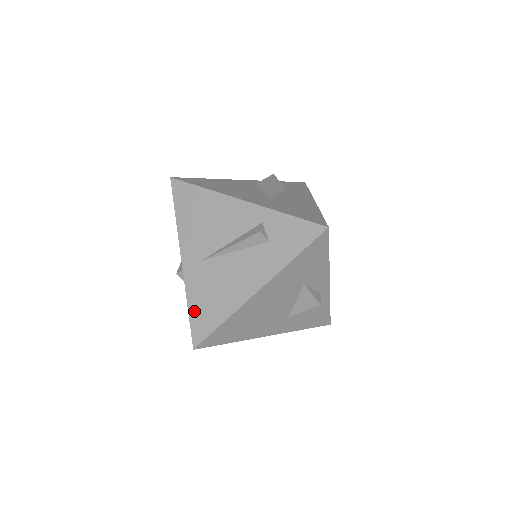
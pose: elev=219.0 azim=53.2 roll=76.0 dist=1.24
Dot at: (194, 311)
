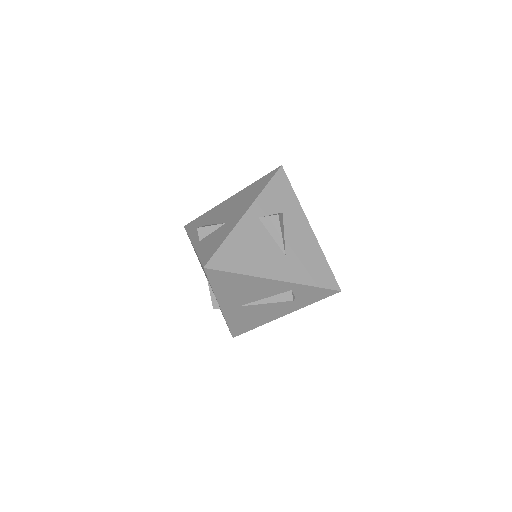
Dot at: (233, 326)
